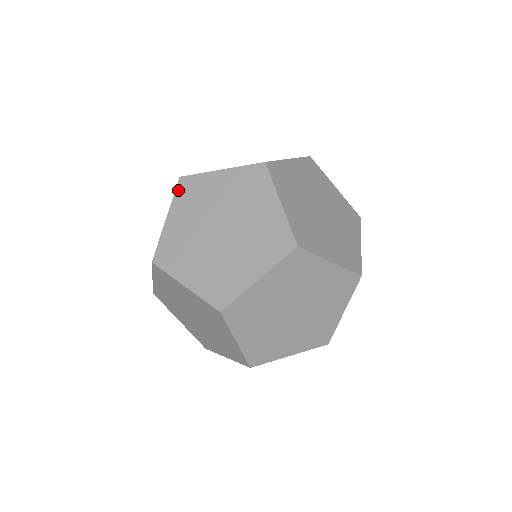
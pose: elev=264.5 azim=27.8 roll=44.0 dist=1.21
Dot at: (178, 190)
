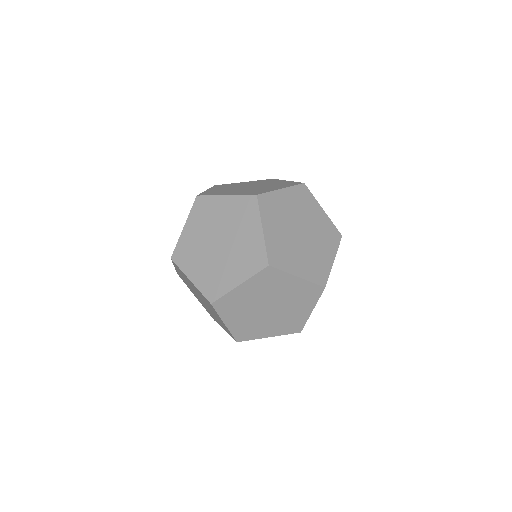
Dot at: (261, 273)
